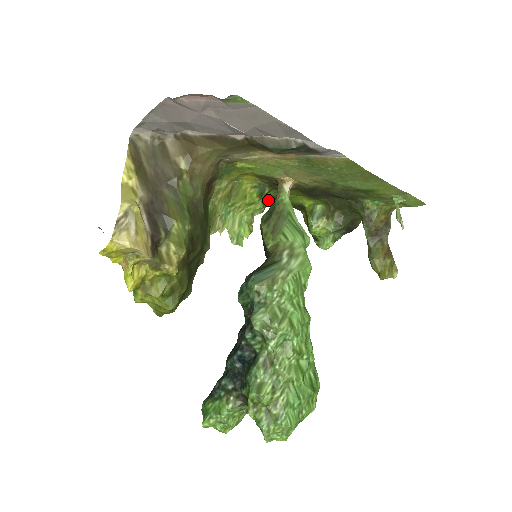
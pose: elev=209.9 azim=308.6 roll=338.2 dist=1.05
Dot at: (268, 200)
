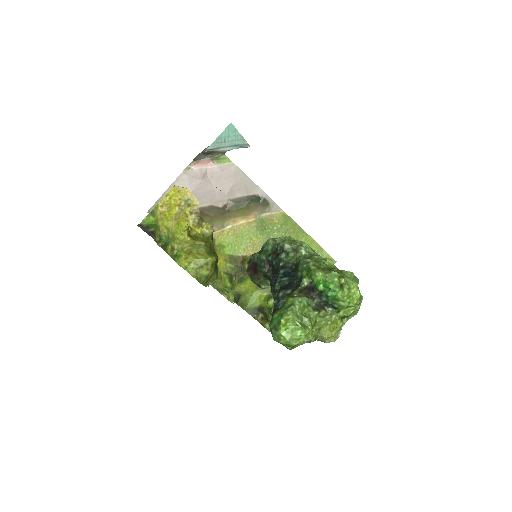
Dot at: (234, 298)
